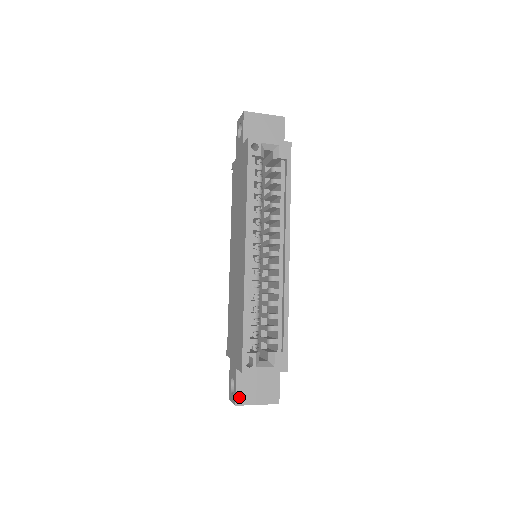
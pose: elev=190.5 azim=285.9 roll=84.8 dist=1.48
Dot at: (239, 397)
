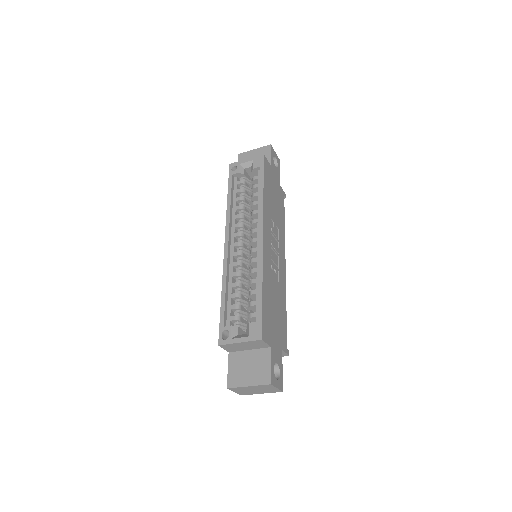
Dot at: (230, 379)
